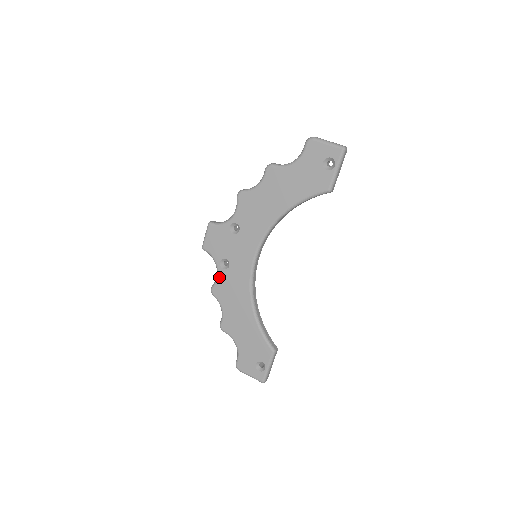
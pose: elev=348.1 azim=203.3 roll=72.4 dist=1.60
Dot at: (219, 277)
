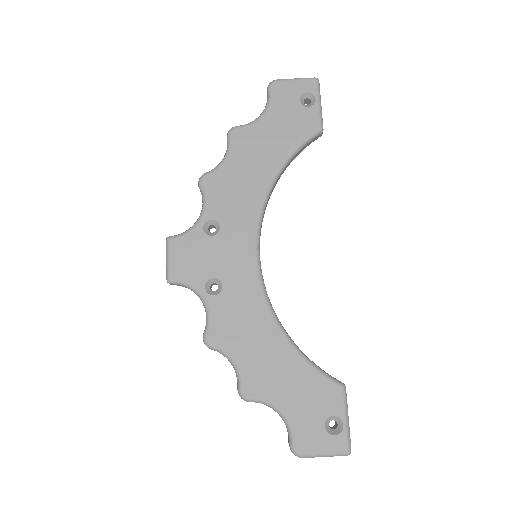
Dot at: (211, 311)
